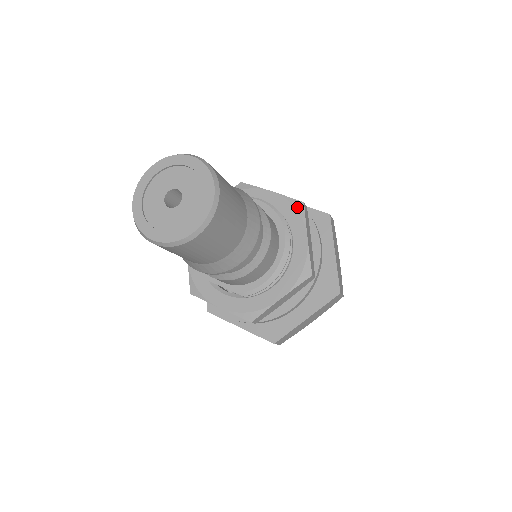
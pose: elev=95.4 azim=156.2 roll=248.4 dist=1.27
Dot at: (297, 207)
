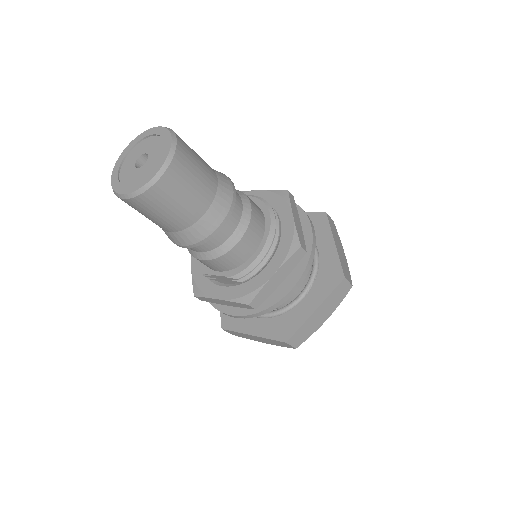
Dot at: (282, 195)
